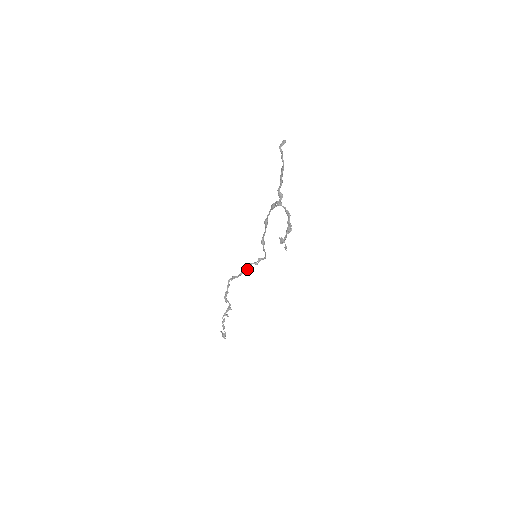
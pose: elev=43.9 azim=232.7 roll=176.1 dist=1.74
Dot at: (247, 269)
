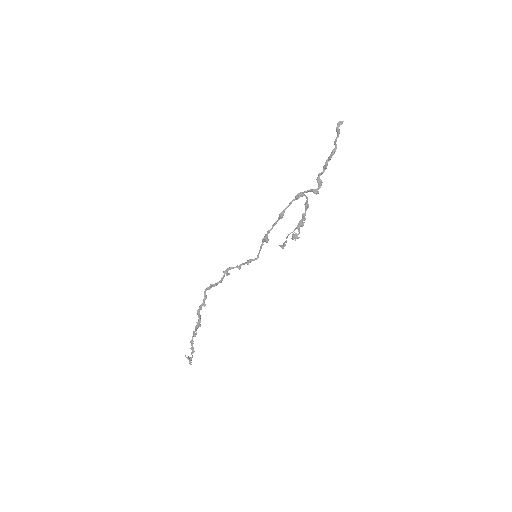
Dot at: (229, 274)
